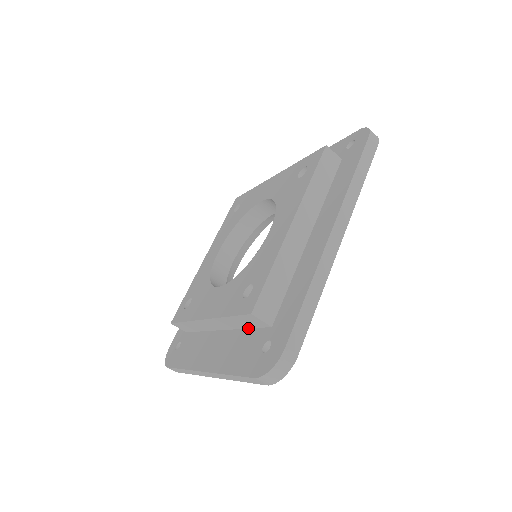
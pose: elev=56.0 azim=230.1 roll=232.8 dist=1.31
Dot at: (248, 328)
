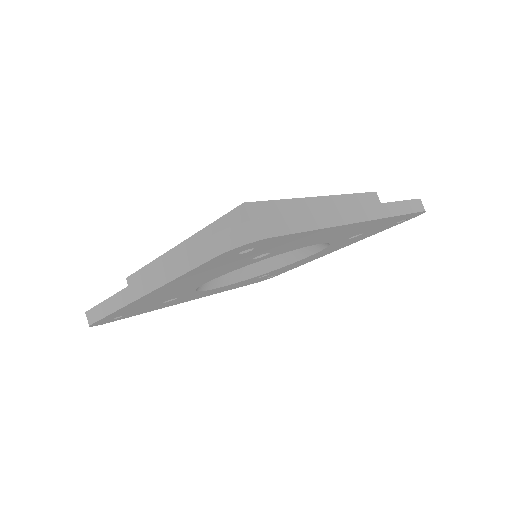
Dot at: occluded
